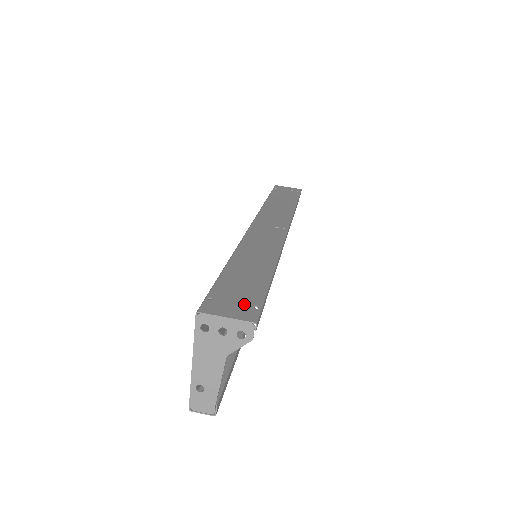
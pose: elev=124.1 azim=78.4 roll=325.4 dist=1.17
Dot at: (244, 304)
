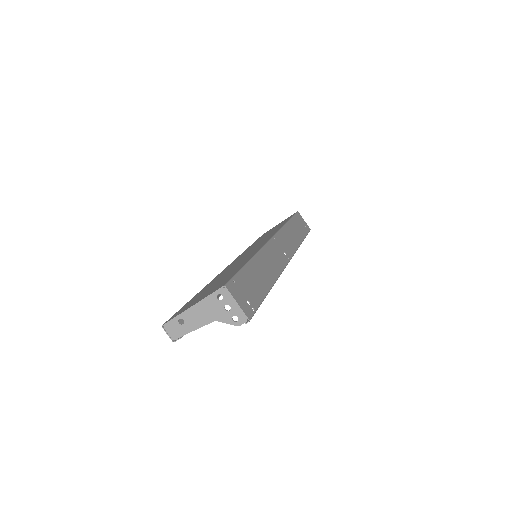
Dot at: (248, 301)
